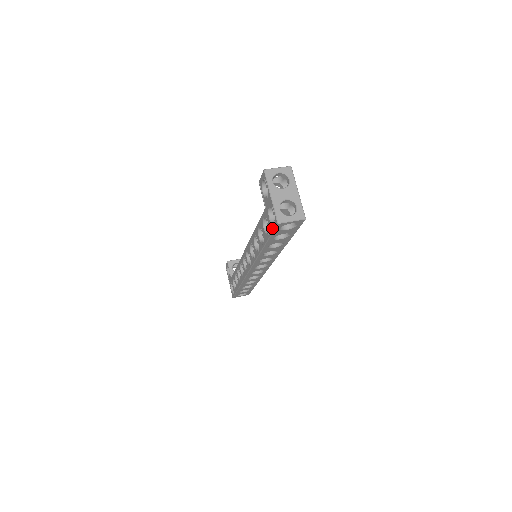
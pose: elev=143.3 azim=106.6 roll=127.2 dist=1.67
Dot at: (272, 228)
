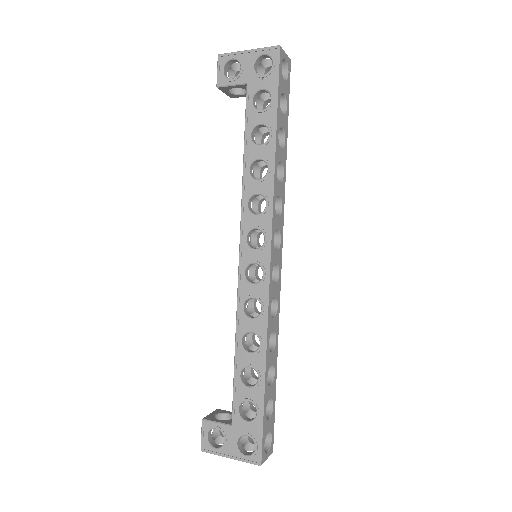
Dot at: (274, 73)
